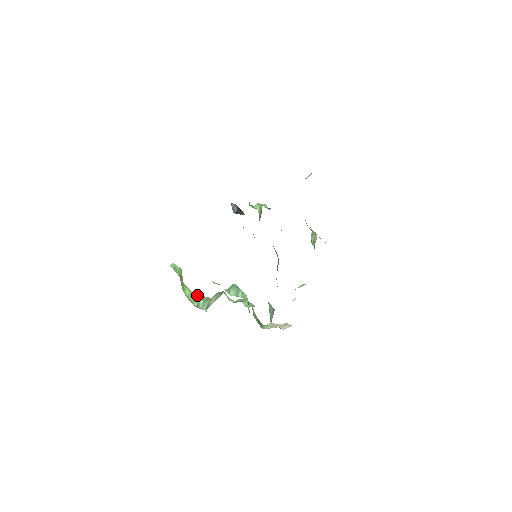
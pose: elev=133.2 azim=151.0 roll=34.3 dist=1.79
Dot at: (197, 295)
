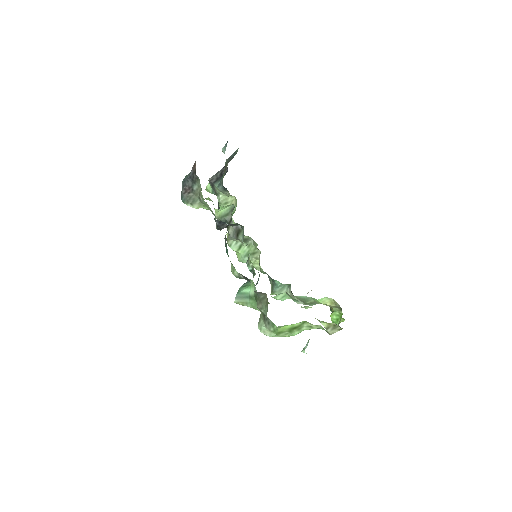
Dot at: occluded
